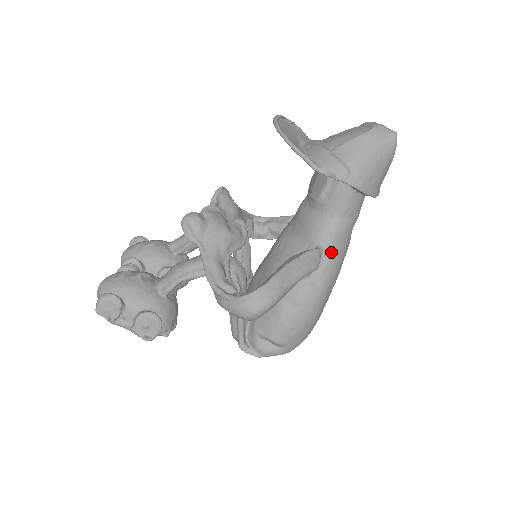
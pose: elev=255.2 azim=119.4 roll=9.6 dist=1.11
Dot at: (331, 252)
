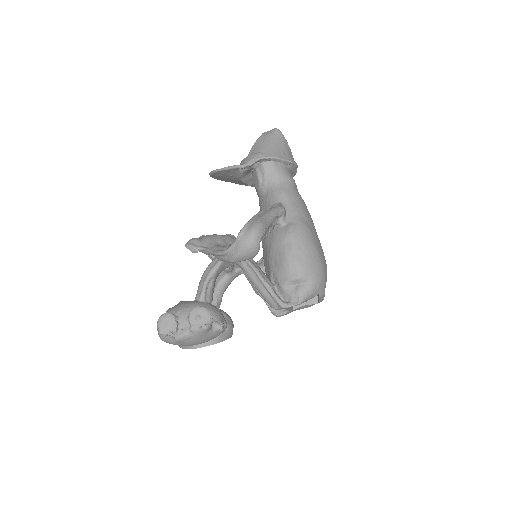
Dot at: (289, 202)
